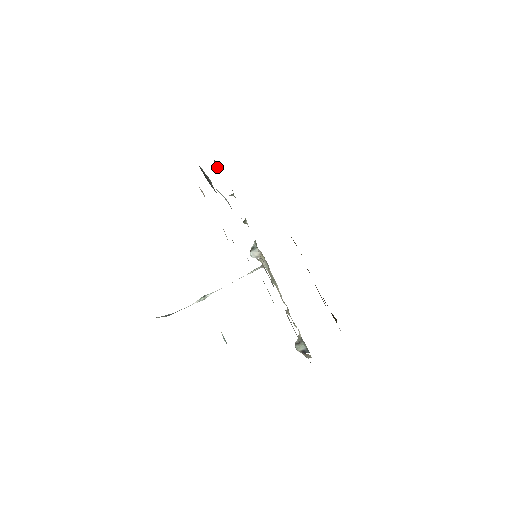
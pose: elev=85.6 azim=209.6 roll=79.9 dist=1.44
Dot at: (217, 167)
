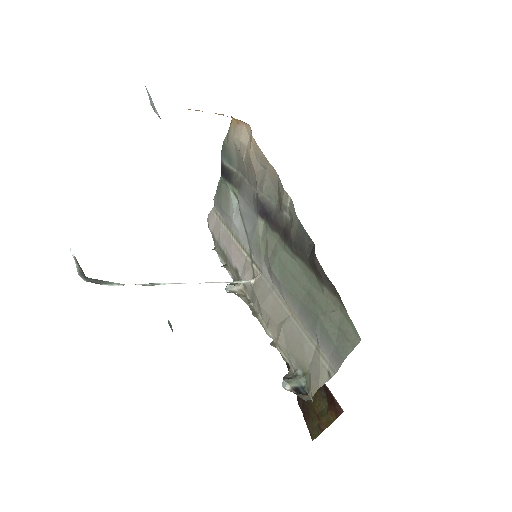
Dot at: (214, 212)
